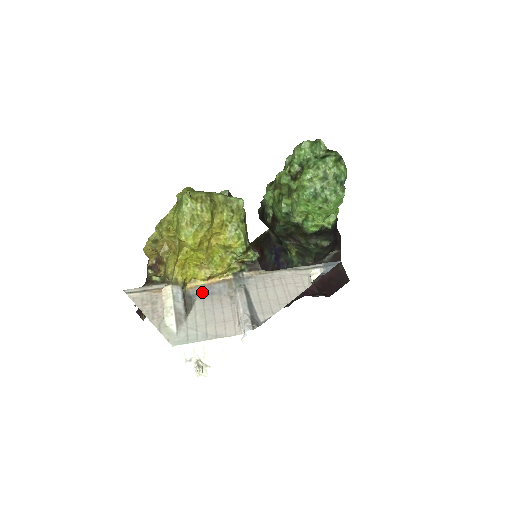
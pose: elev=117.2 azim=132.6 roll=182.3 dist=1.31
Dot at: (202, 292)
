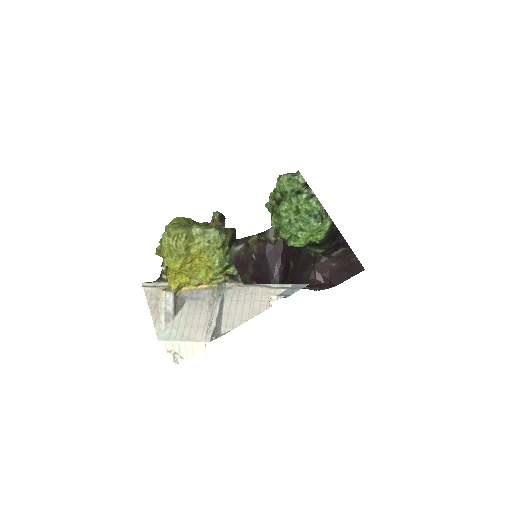
Dot at: (192, 296)
